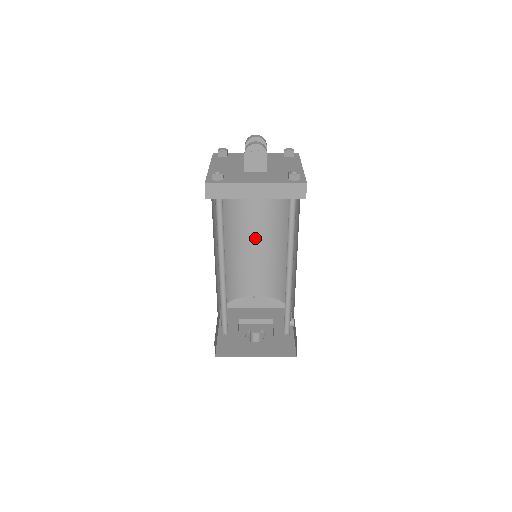
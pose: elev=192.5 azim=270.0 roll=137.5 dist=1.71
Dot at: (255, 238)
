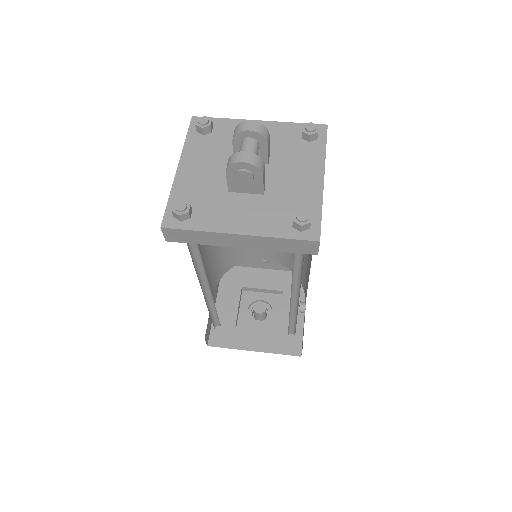
Dot at: occluded
